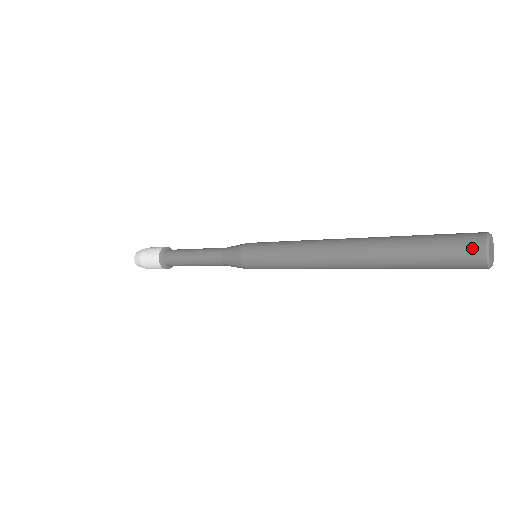
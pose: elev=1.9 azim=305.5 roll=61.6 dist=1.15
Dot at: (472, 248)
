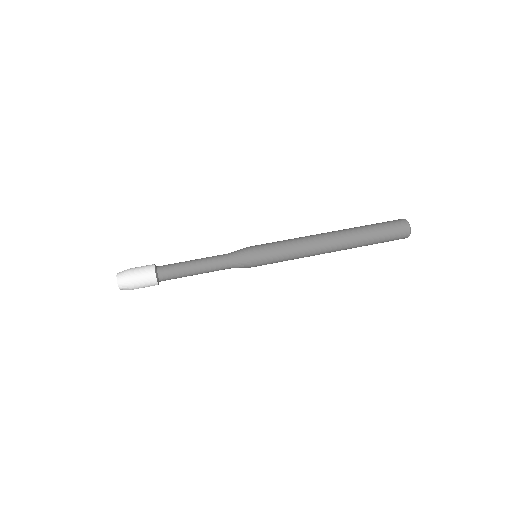
Dot at: occluded
